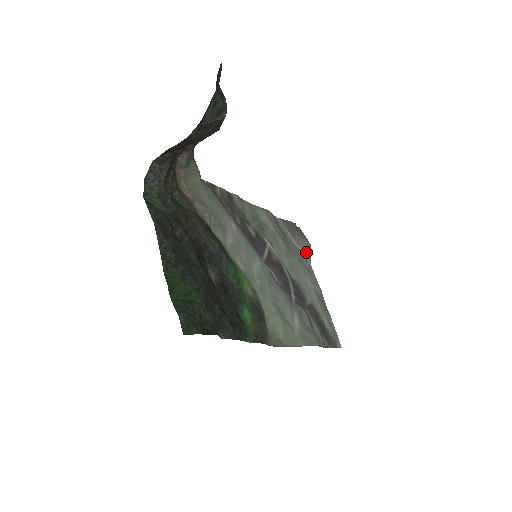
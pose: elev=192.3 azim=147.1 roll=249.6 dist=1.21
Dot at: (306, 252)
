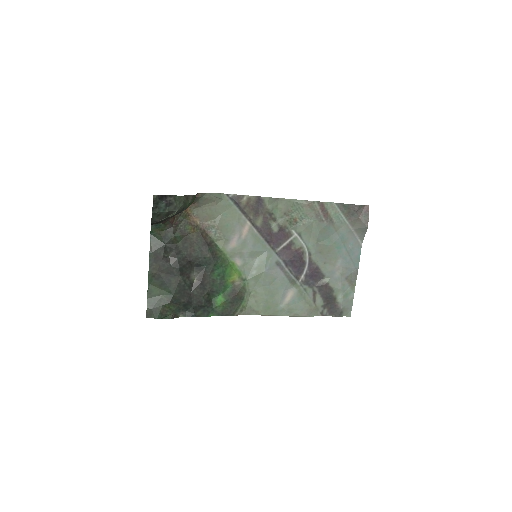
Dot at: (359, 233)
